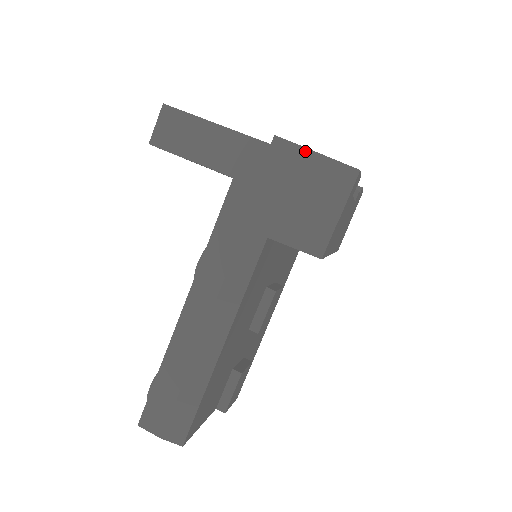
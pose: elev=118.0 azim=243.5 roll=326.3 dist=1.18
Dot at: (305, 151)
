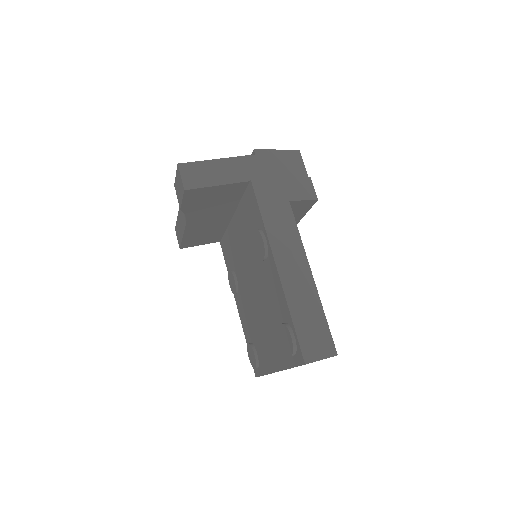
Dot at: (272, 151)
